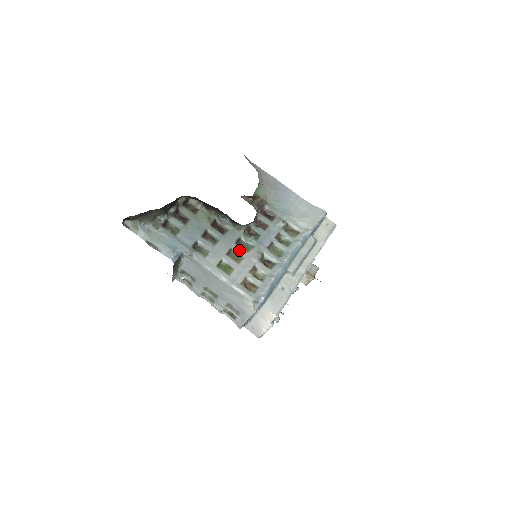
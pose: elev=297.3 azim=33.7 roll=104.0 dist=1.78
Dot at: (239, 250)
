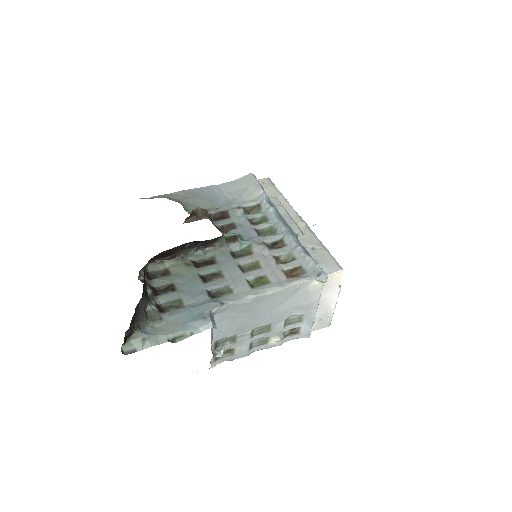
Dot at: (245, 260)
